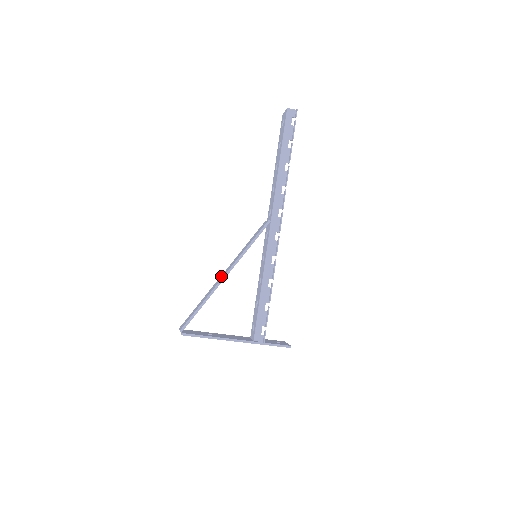
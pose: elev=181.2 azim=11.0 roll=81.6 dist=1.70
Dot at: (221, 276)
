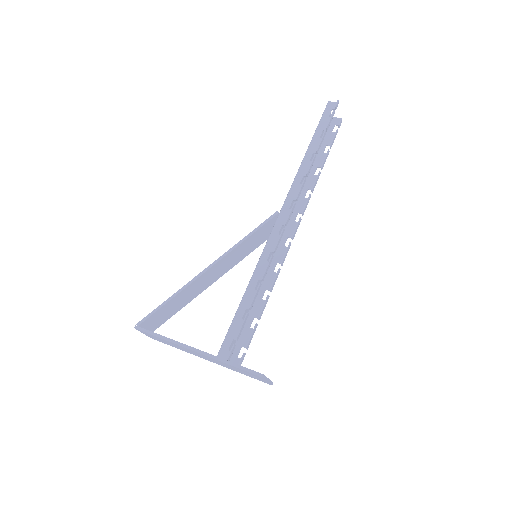
Dot at: (210, 276)
